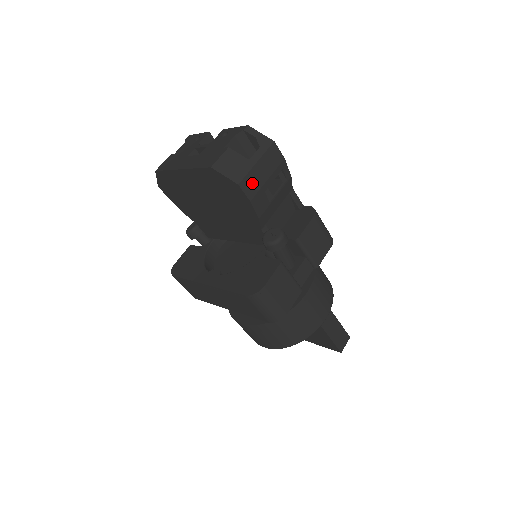
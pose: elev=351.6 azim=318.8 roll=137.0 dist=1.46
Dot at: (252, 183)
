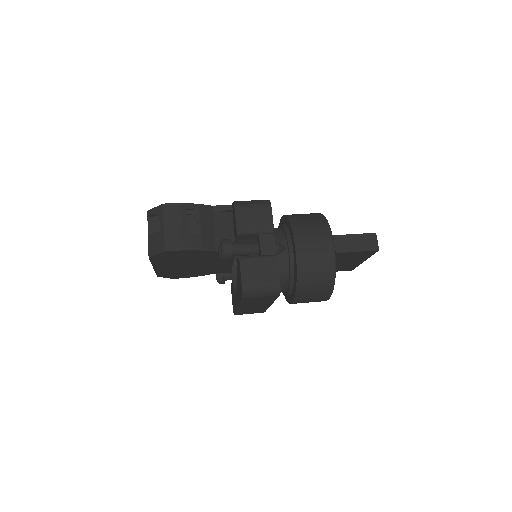
Dot at: (173, 240)
